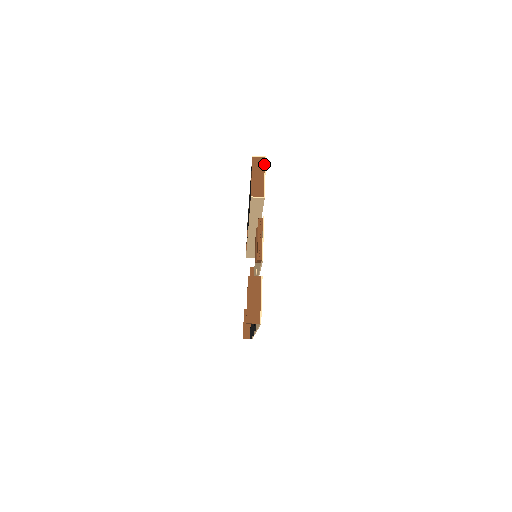
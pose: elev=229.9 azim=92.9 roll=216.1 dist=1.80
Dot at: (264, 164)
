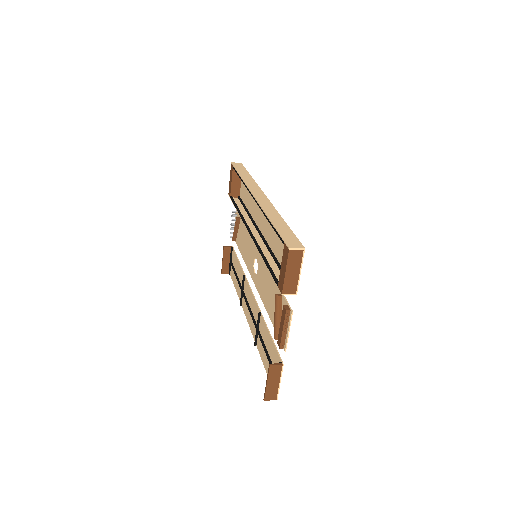
Dot at: (302, 258)
